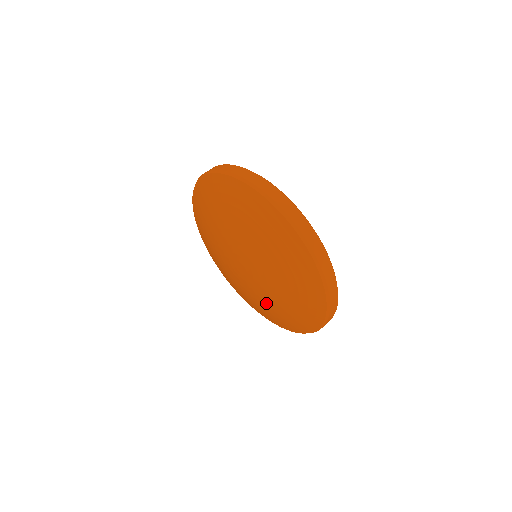
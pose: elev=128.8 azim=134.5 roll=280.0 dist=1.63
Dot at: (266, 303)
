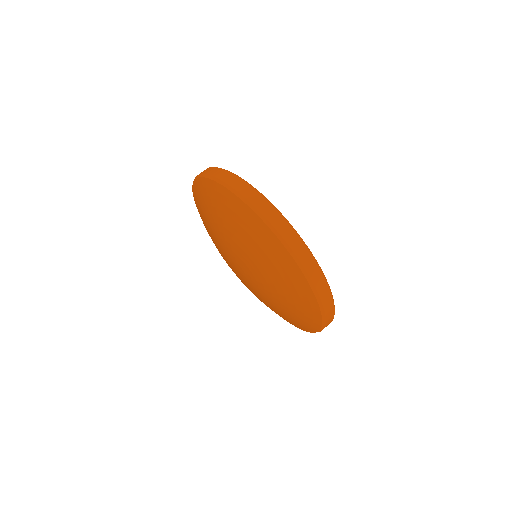
Dot at: (270, 303)
